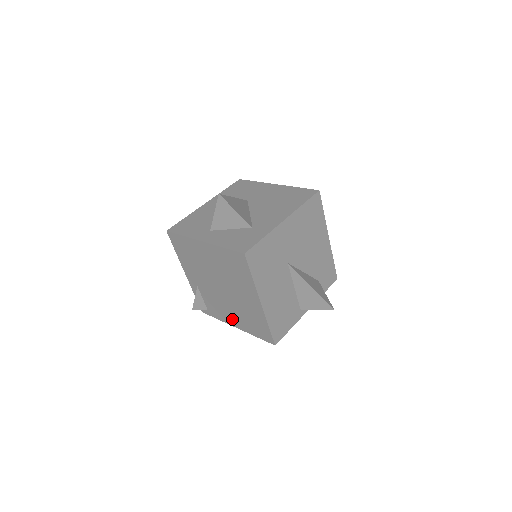
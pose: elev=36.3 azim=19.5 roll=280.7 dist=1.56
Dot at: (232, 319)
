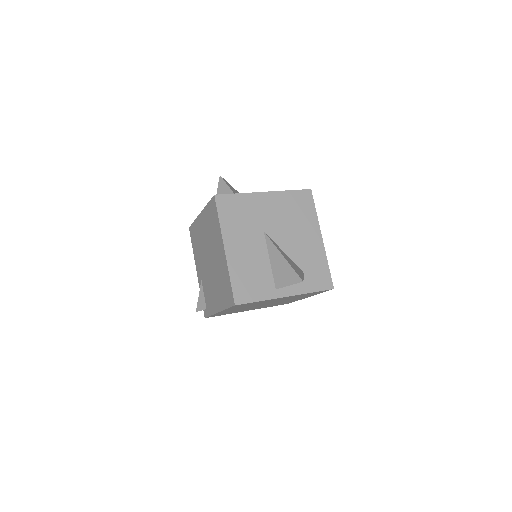
Dot at: (216, 301)
